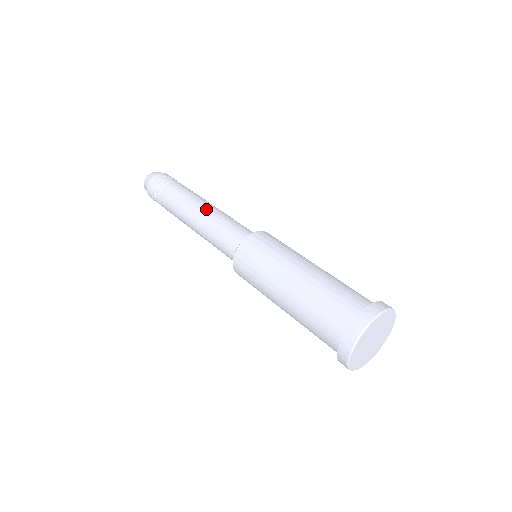
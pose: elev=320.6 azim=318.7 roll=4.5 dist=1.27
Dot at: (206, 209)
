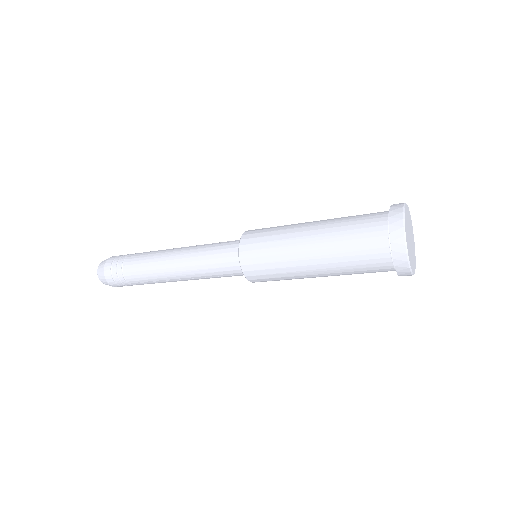
Dot at: occluded
